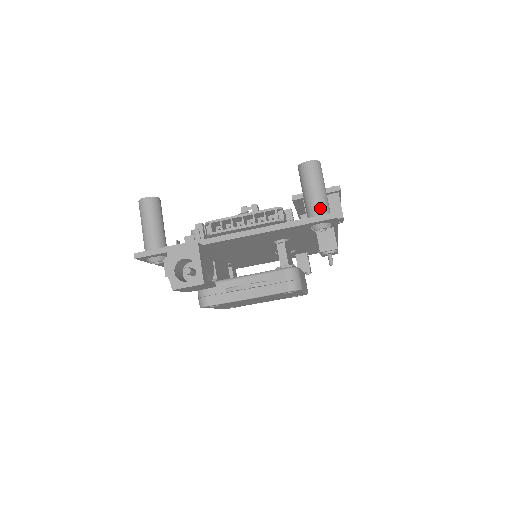
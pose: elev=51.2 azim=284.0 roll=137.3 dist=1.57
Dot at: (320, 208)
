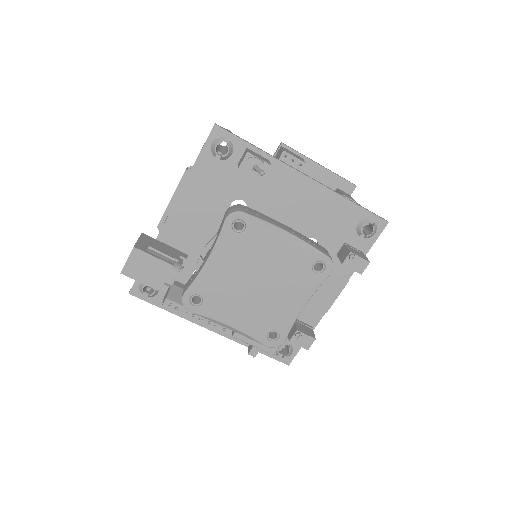
Dot at: occluded
